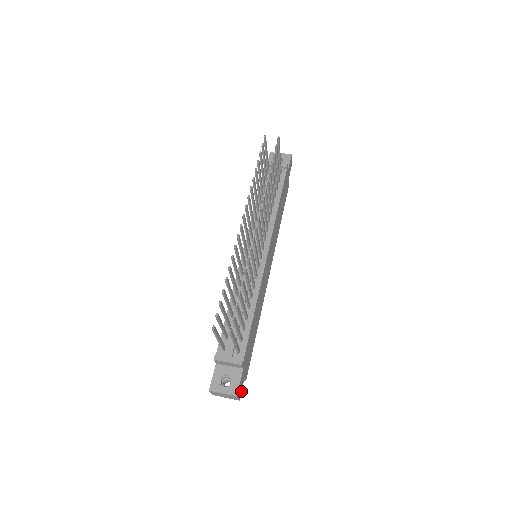
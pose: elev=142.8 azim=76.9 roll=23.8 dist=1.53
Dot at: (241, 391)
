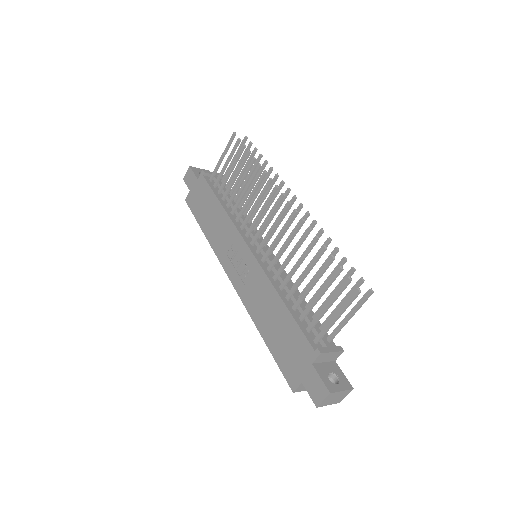
Dot at: occluded
